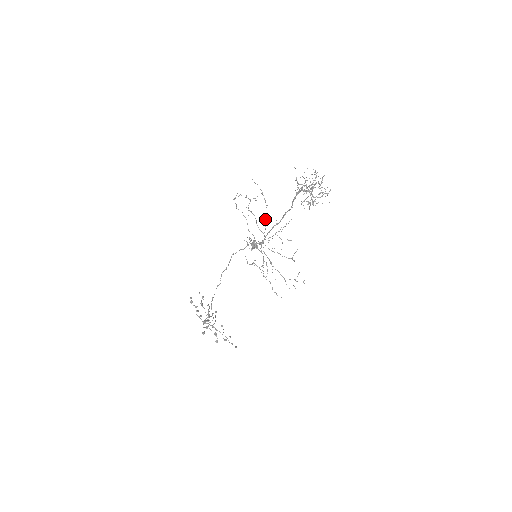
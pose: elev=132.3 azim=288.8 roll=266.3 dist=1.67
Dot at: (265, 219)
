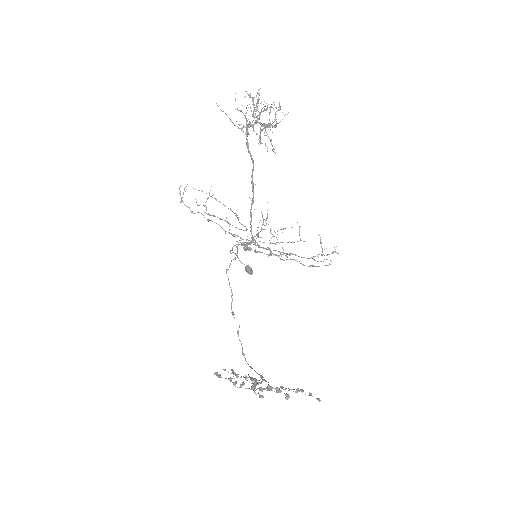
Dot at: (238, 220)
